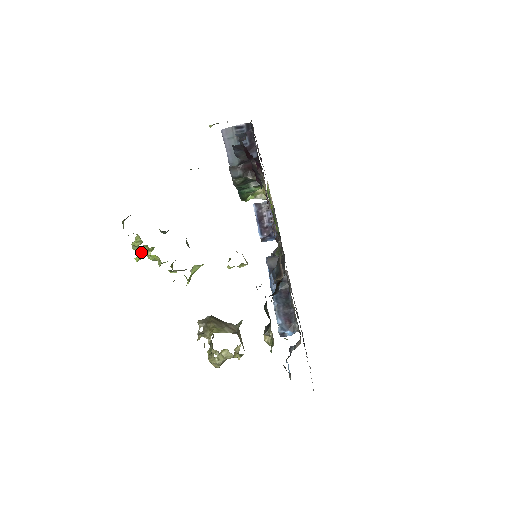
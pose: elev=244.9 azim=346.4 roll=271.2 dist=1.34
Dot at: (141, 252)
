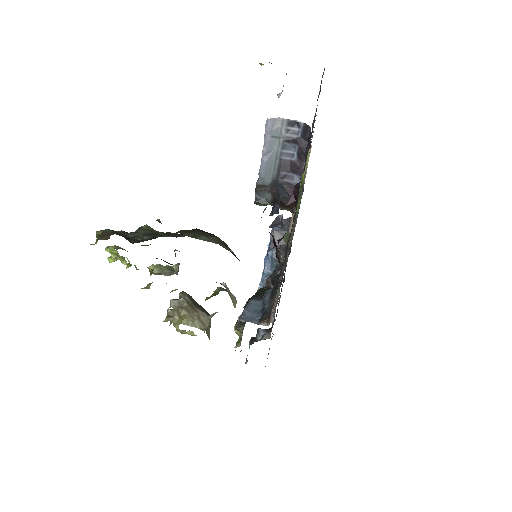
Dot at: occluded
